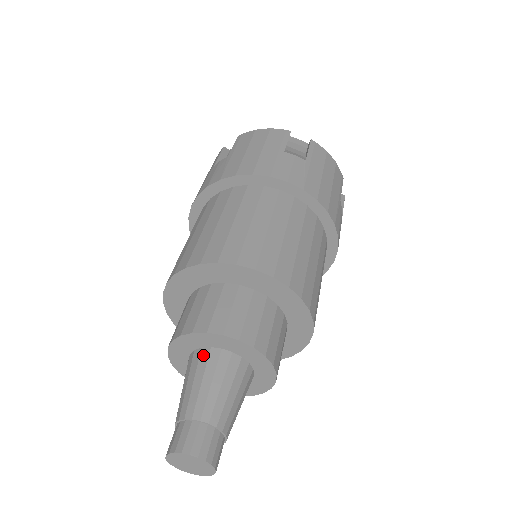
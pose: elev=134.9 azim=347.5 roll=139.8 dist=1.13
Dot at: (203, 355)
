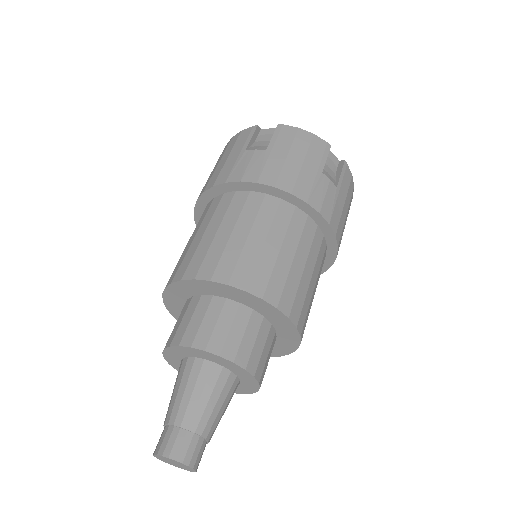
Dot at: (205, 368)
